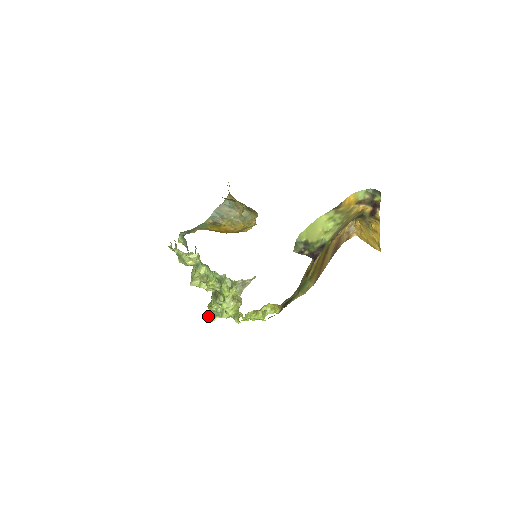
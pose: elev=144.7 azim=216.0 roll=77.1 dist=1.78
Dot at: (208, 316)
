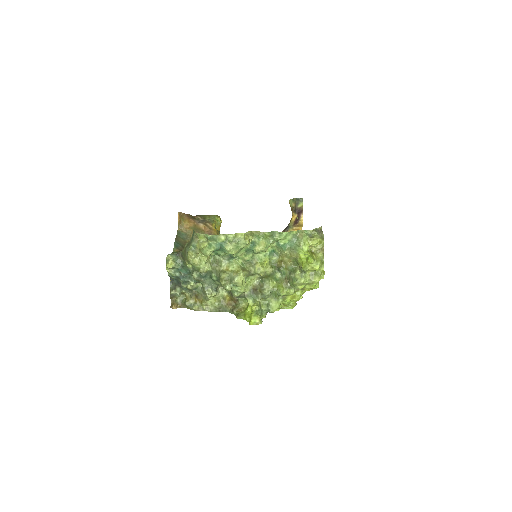
Dot at: (256, 317)
